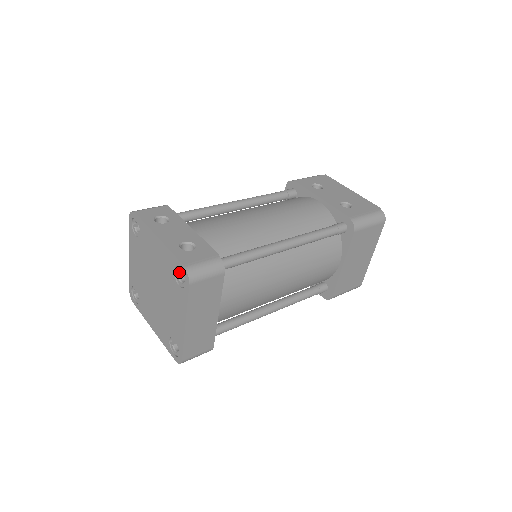
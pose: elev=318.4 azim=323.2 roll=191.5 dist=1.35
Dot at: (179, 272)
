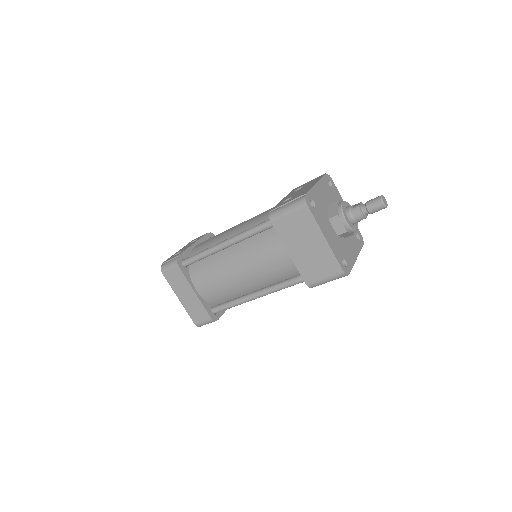
Dot at: occluded
